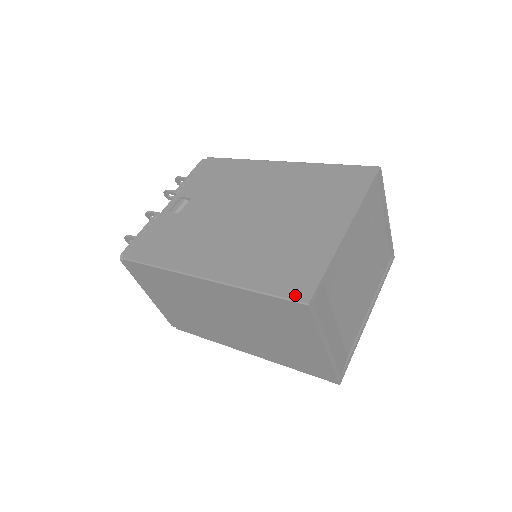
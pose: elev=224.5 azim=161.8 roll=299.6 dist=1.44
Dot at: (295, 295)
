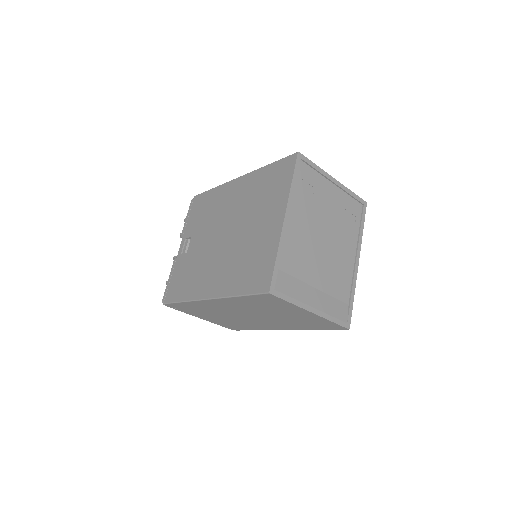
Dot at: (261, 289)
